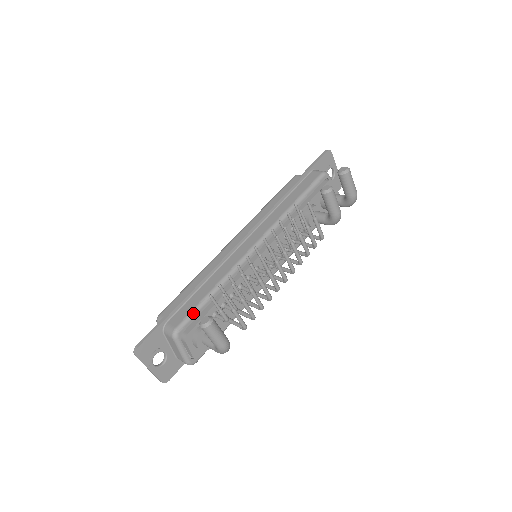
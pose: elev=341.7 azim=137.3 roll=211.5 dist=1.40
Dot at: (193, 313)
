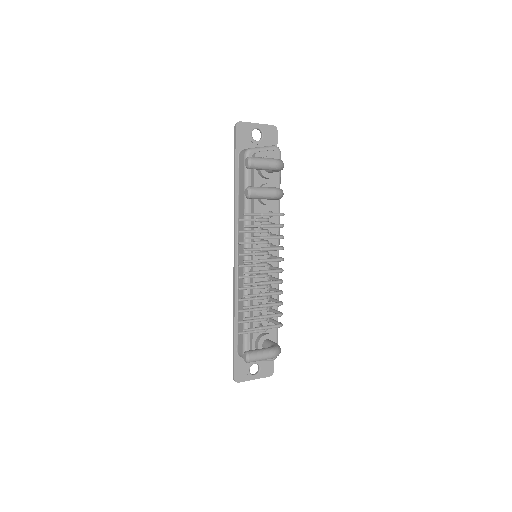
Dot at: (245, 338)
